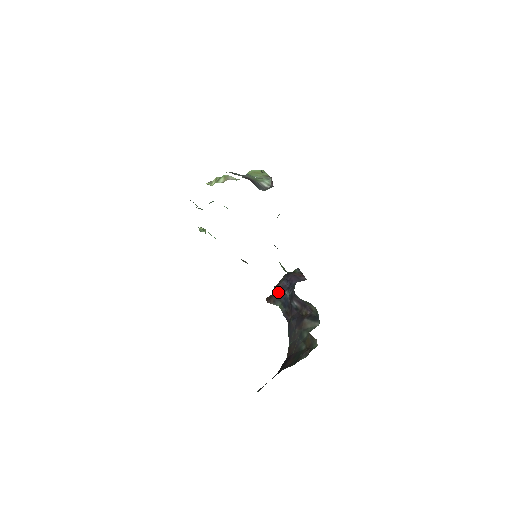
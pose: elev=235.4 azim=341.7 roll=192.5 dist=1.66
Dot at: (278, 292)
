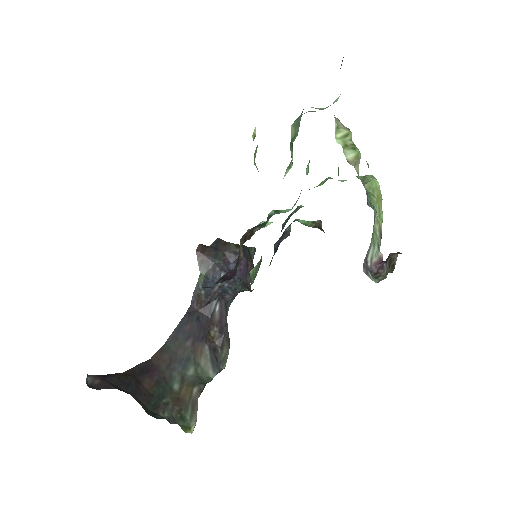
Dot at: (217, 260)
